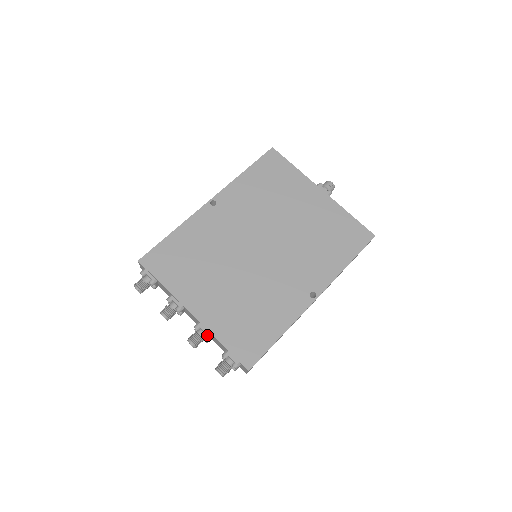
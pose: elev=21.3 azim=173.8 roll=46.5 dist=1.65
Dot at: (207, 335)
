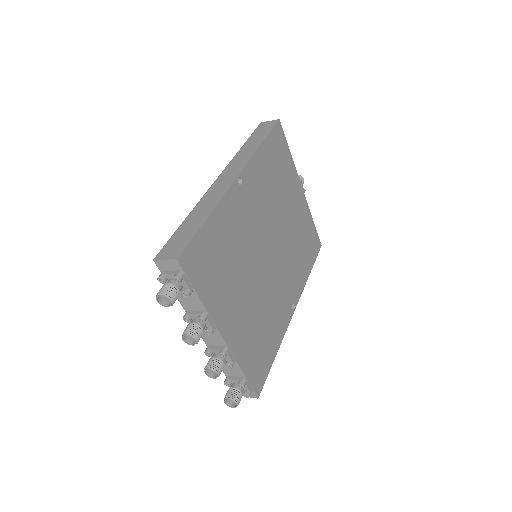
Dot at: (233, 363)
